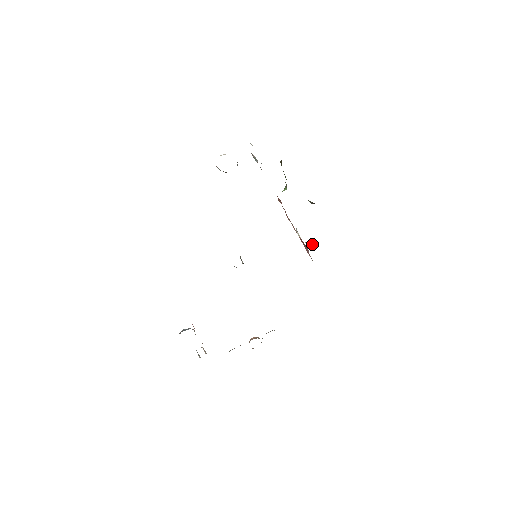
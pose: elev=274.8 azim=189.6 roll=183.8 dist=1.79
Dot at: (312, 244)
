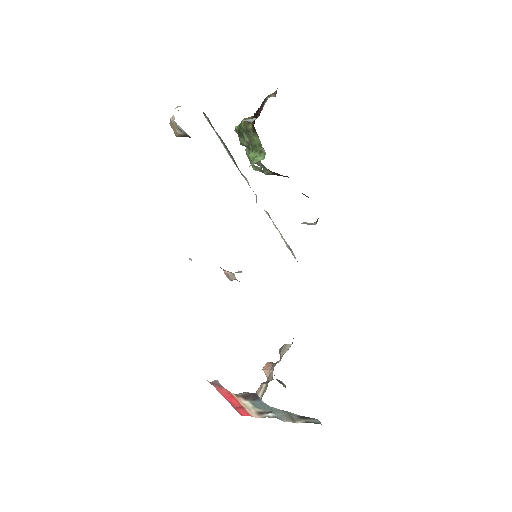
Dot at: (311, 224)
